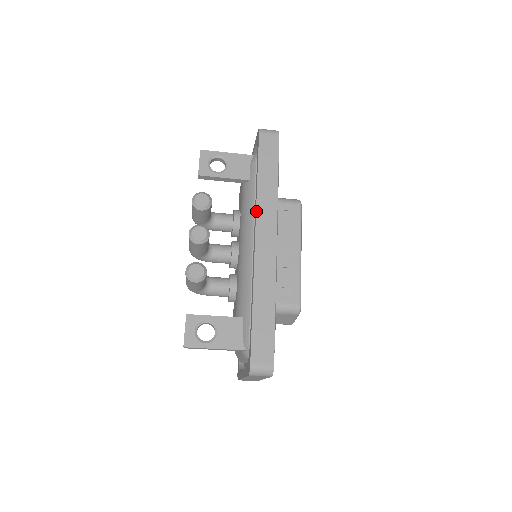
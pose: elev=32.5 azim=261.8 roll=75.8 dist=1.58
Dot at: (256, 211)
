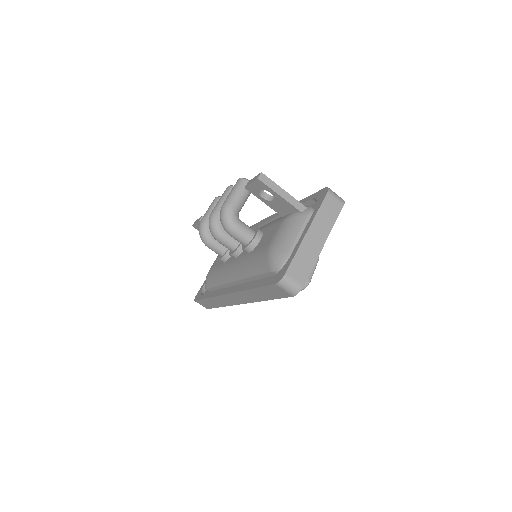
Dot at: (261, 221)
